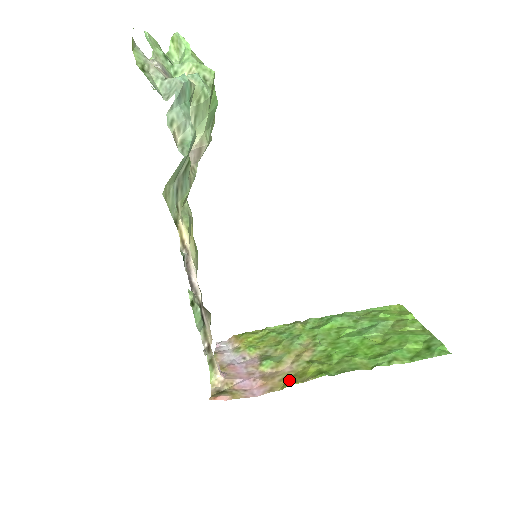
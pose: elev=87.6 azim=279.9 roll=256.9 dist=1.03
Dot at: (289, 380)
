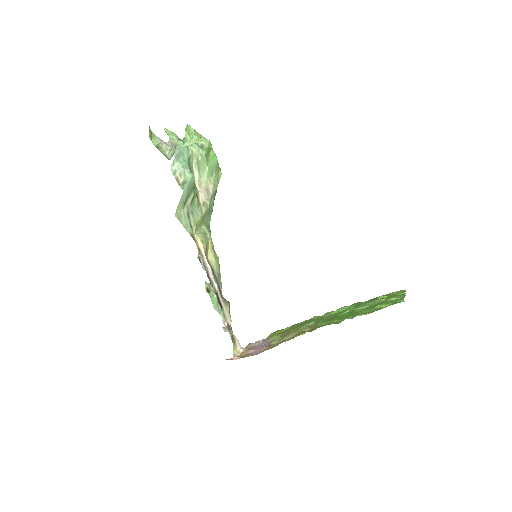
Dot at: (282, 342)
